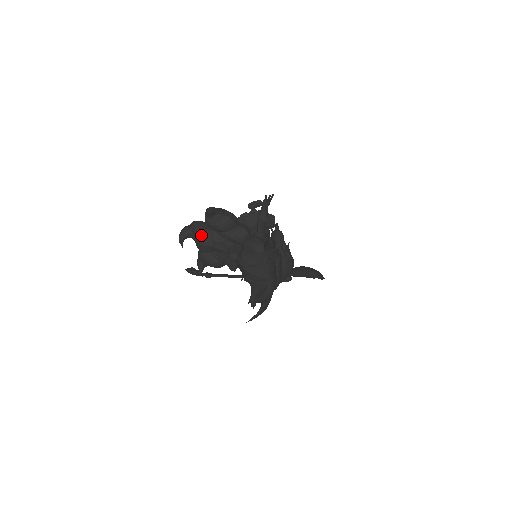
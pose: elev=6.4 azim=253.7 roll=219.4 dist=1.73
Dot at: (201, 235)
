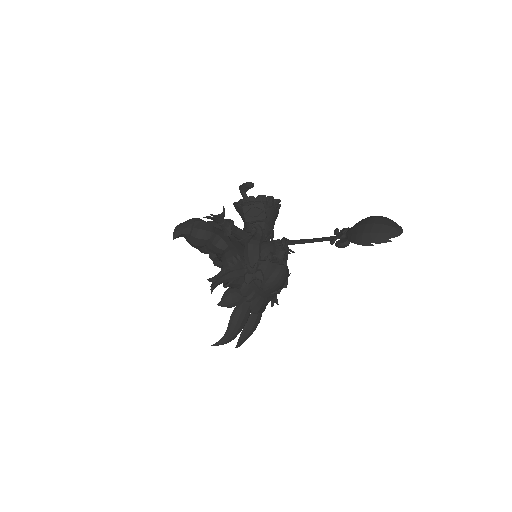
Dot at: occluded
